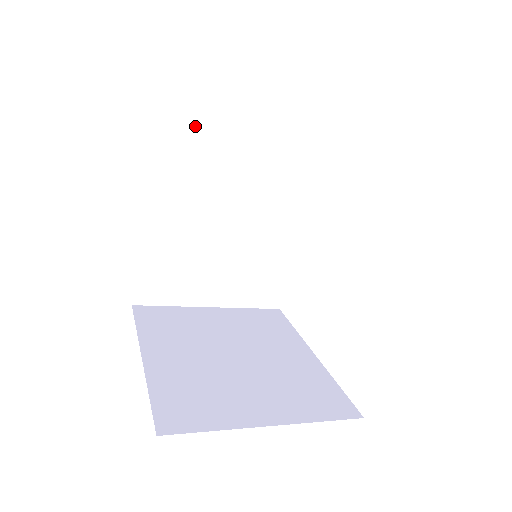
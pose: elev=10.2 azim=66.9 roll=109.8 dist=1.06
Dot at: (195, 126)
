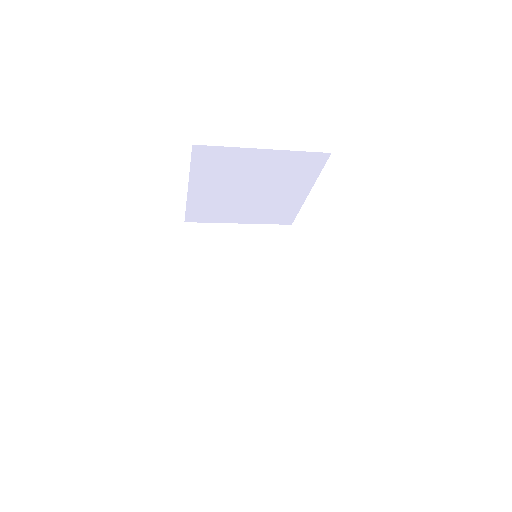
Dot at: (209, 227)
